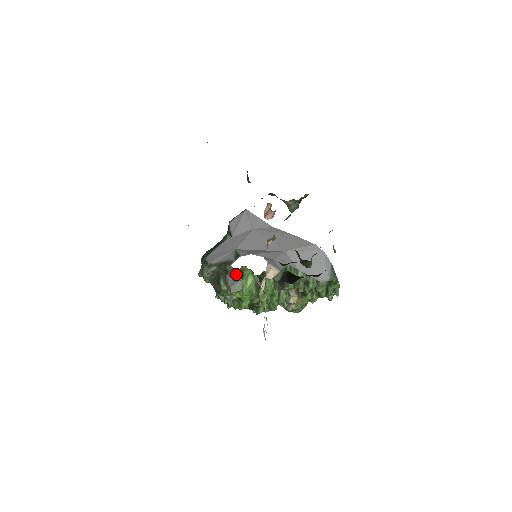
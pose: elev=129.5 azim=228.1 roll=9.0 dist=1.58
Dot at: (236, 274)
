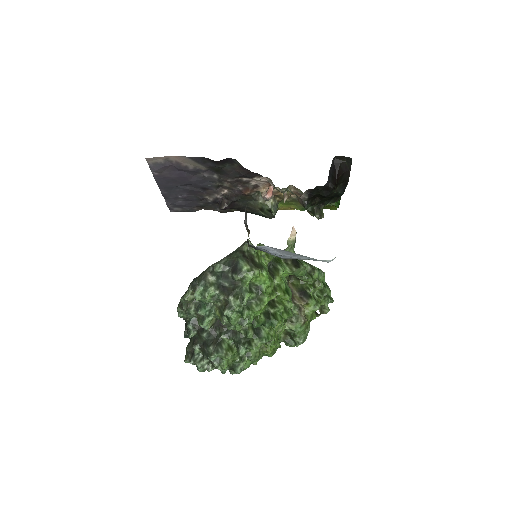
Dot at: (252, 256)
